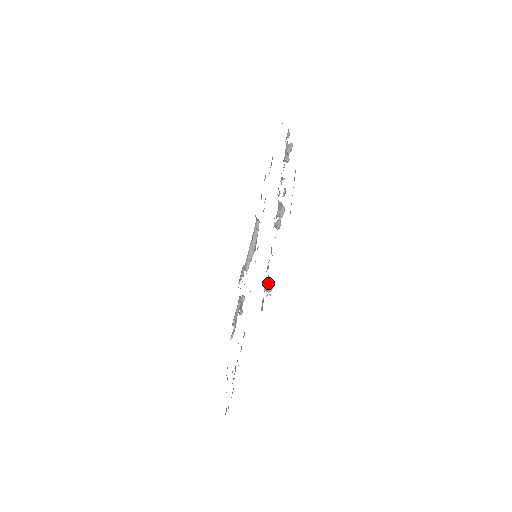
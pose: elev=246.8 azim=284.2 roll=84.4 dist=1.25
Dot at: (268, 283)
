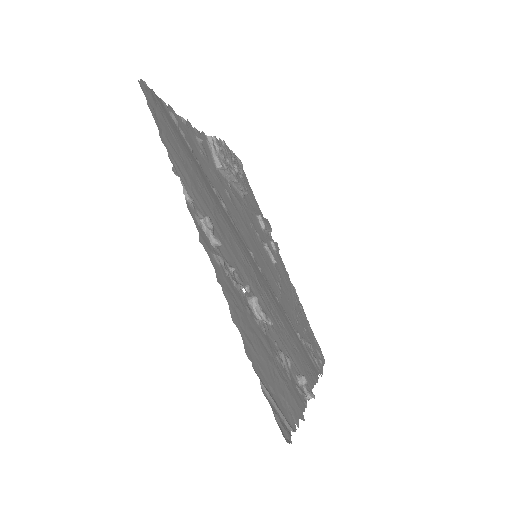
Dot at: (300, 381)
